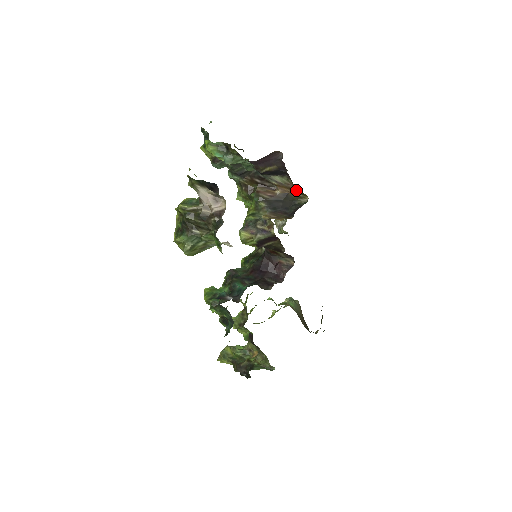
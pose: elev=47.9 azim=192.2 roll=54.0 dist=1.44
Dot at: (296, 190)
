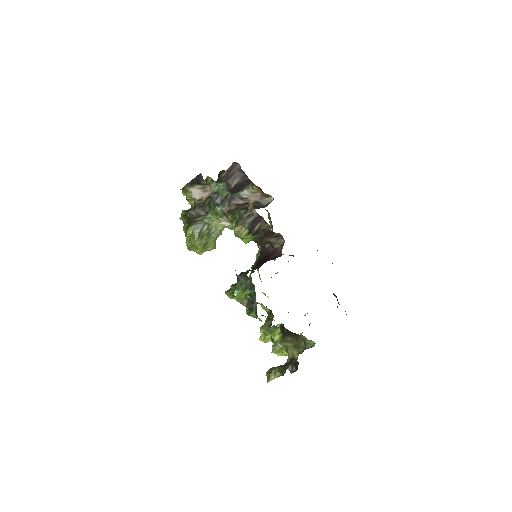
Dot at: (262, 195)
